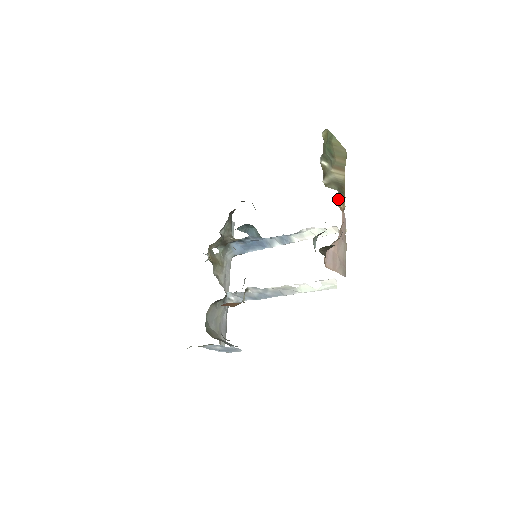
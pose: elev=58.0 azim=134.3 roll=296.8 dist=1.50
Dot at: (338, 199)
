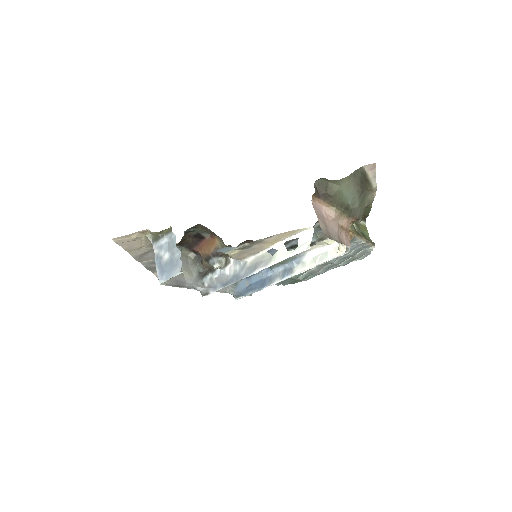
Dot at: (350, 228)
